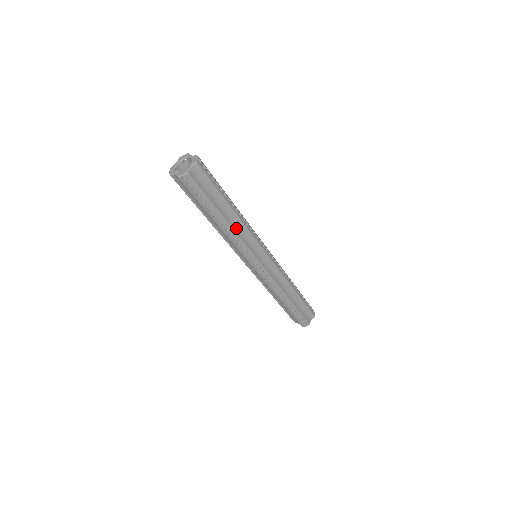
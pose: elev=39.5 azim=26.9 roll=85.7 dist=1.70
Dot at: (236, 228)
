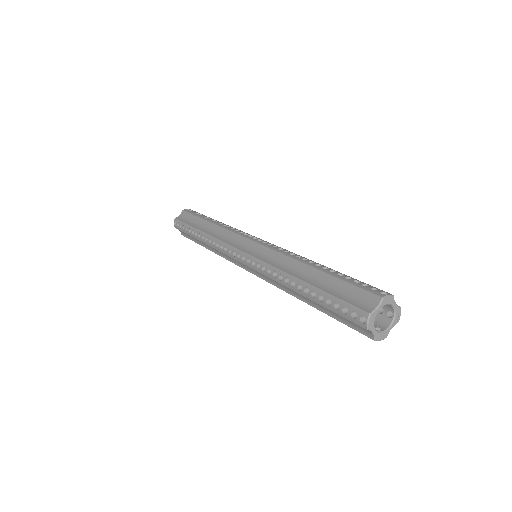
Dot at: occluded
